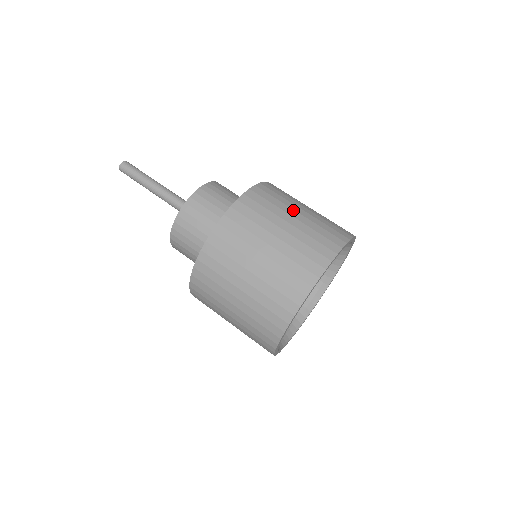
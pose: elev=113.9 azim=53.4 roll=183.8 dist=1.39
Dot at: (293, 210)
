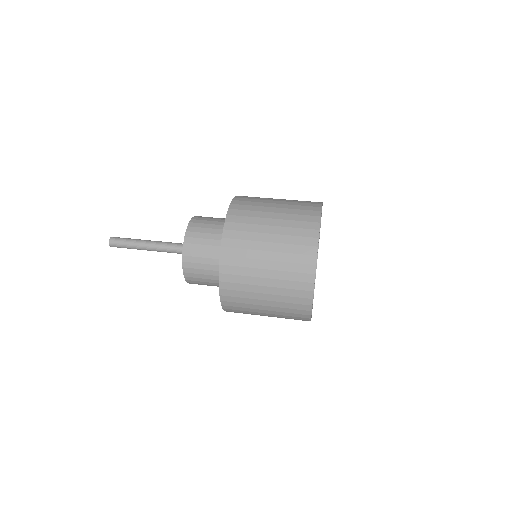
Dot at: occluded
